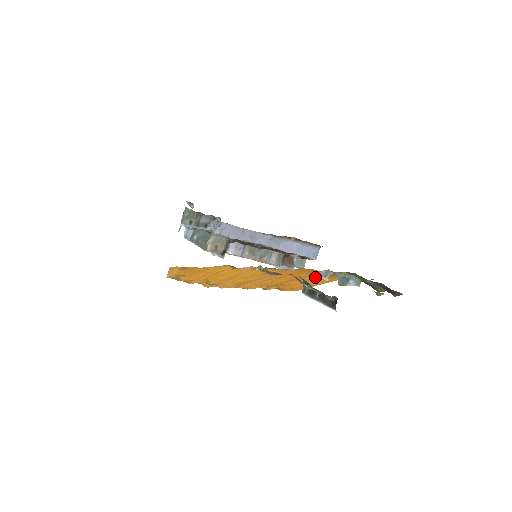
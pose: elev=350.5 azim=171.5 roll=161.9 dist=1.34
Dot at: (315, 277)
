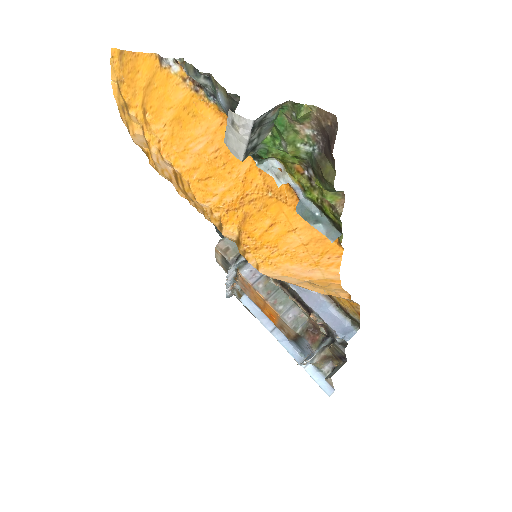
Dot at: (274, 200)
